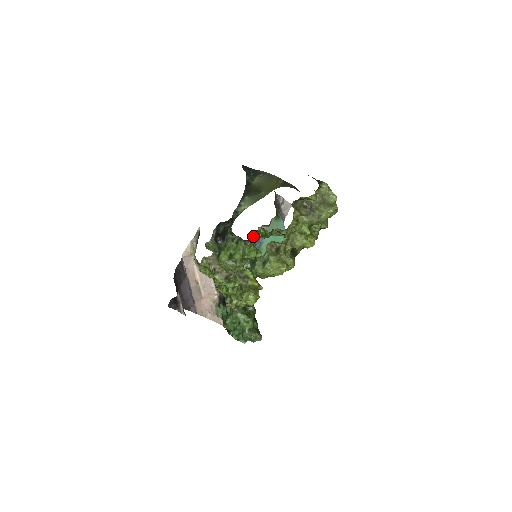
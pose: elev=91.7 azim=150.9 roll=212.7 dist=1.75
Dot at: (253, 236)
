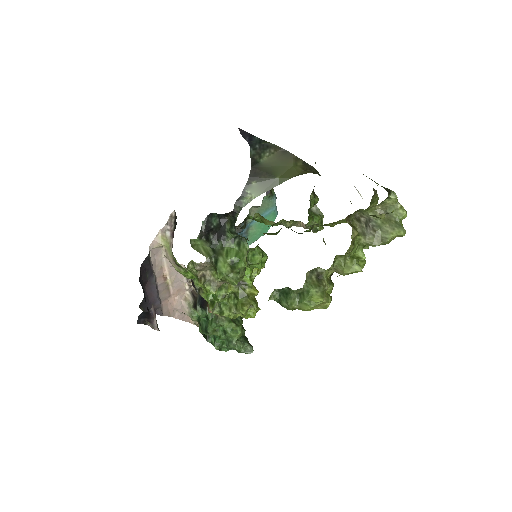
Dot at: (245, 223)
